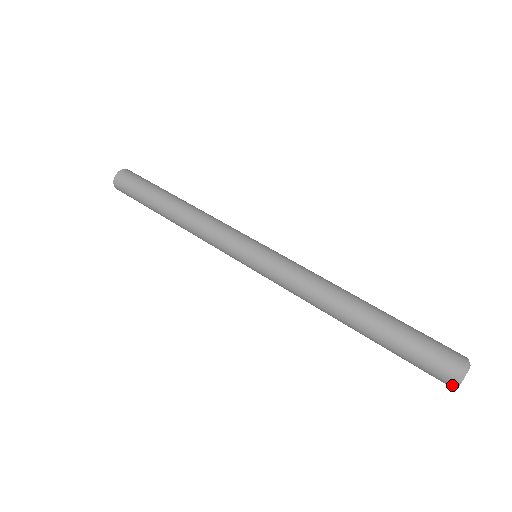
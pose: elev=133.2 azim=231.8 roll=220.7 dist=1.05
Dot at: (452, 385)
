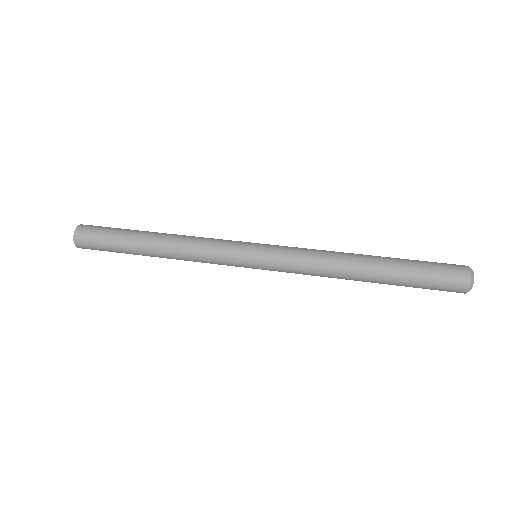
Dot at: (465, 293)
